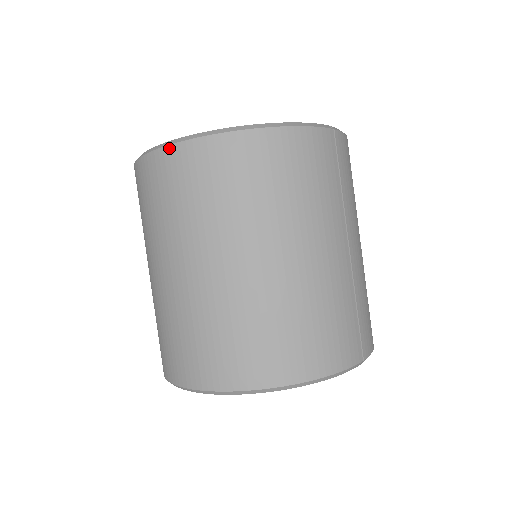
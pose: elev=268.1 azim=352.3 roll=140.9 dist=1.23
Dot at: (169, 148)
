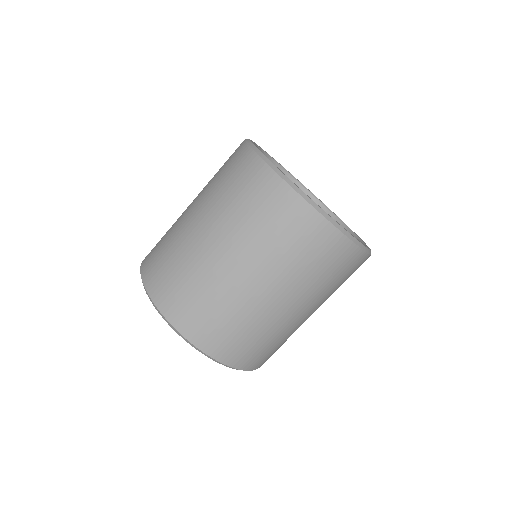
Dot at: (312, 209)
